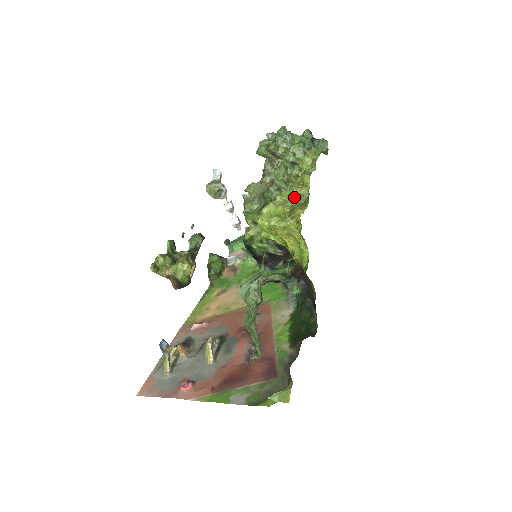
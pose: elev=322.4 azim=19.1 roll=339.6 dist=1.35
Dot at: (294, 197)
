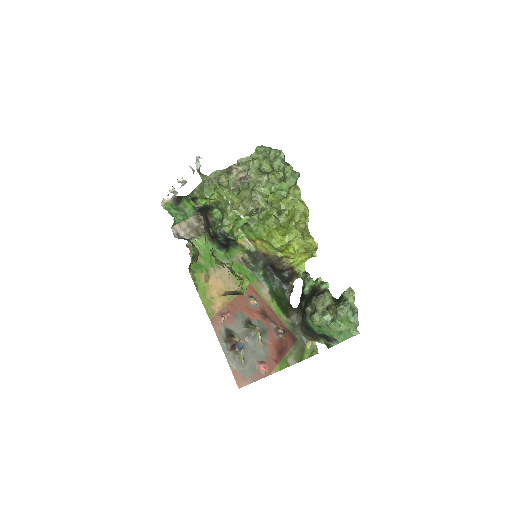
Dot at: (299, 223)
